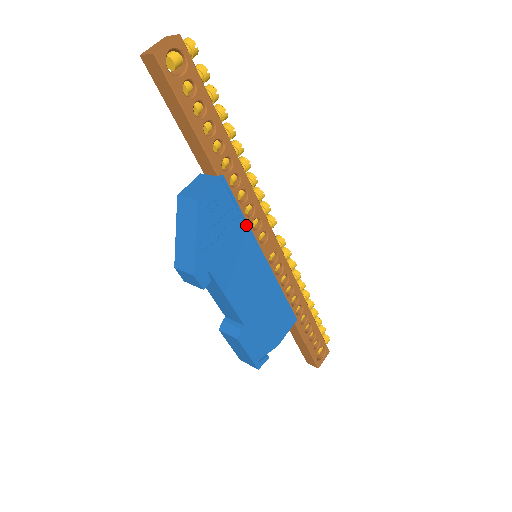
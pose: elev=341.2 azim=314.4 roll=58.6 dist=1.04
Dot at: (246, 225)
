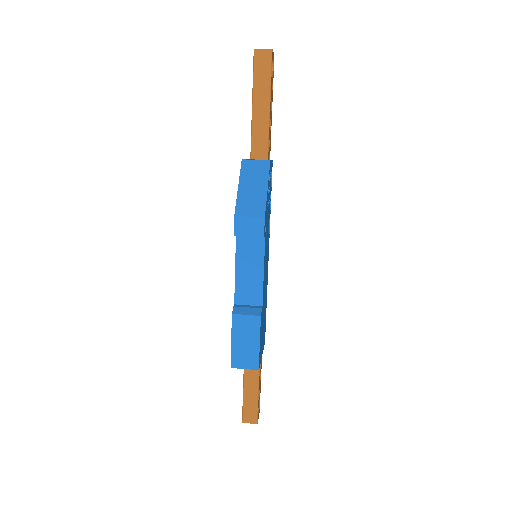
Dot at: (270, 213)
